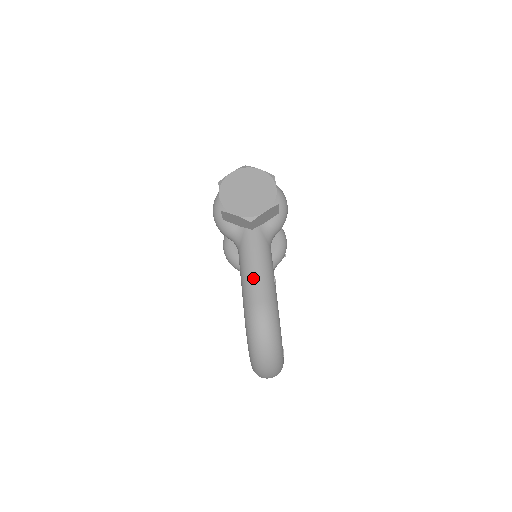
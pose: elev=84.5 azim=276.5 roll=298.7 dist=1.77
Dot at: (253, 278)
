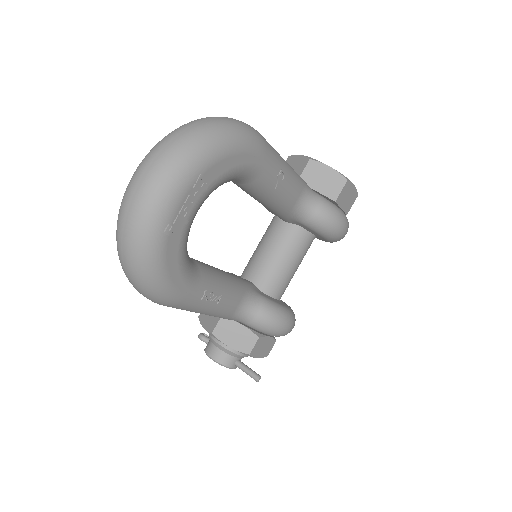
Dot at: occluded
